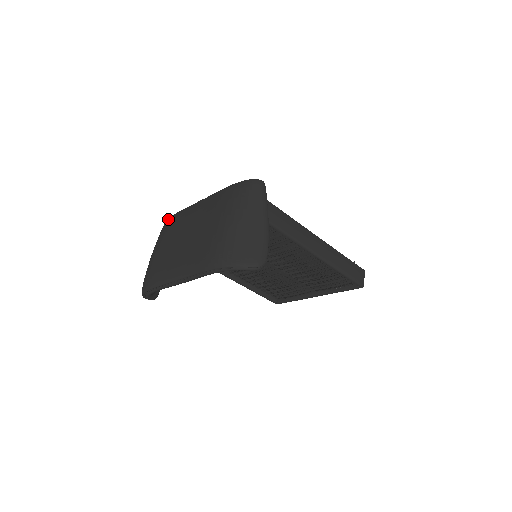
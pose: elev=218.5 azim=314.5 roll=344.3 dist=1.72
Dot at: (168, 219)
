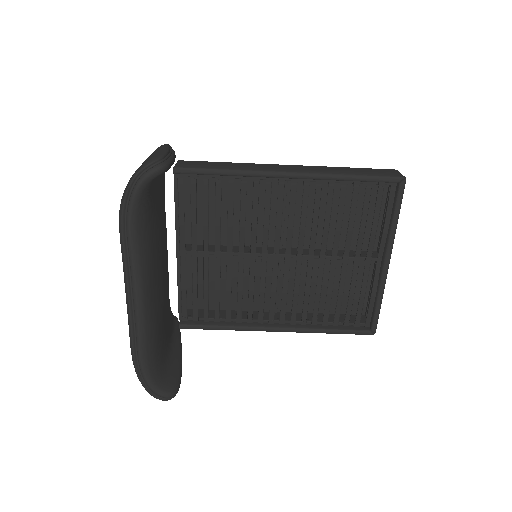
Dot at: occluded
